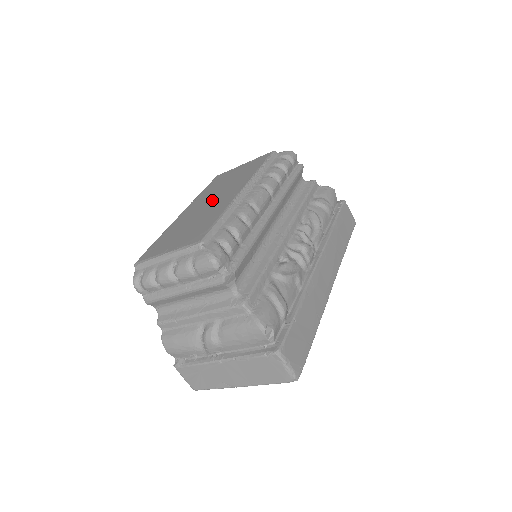
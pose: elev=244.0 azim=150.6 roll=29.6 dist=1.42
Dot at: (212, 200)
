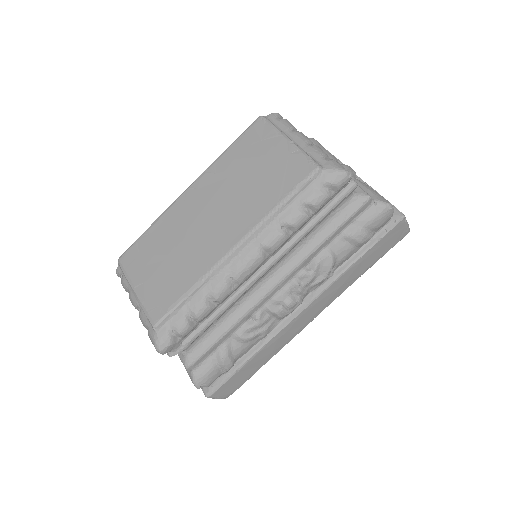
Dot at: (211, 217)
